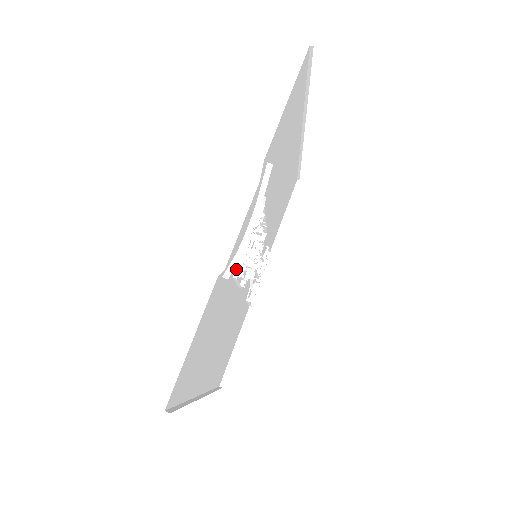
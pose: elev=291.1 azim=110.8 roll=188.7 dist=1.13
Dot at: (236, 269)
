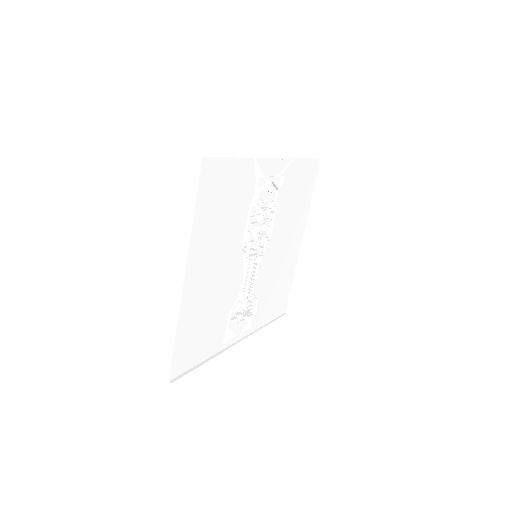
Dot at: (255, 195)
